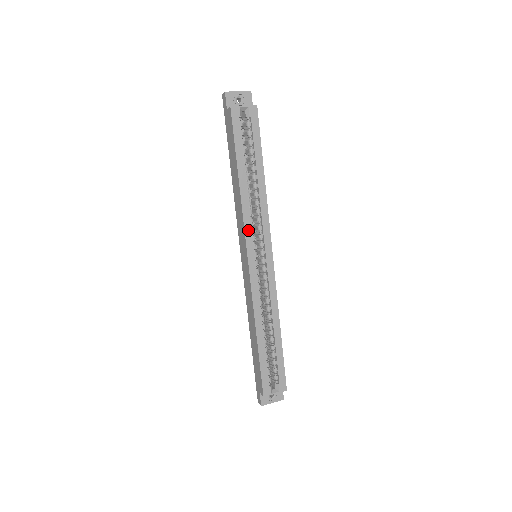
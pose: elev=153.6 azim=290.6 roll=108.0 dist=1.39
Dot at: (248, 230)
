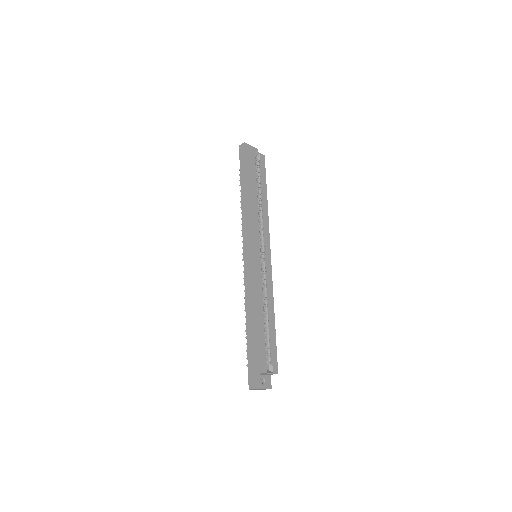
Dot at: (257, 230)
